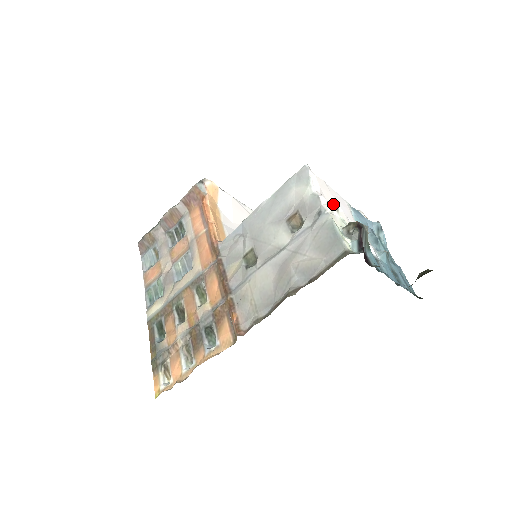
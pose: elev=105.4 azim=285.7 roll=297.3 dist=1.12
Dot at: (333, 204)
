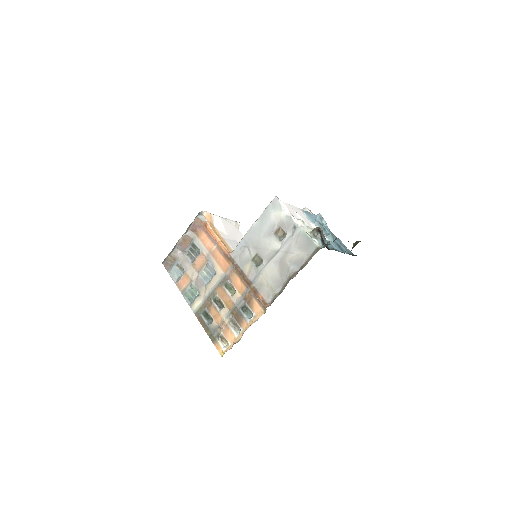
Dot at: (301, 220)
